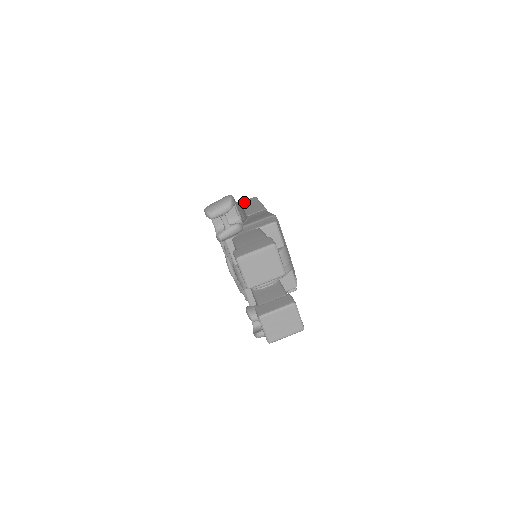
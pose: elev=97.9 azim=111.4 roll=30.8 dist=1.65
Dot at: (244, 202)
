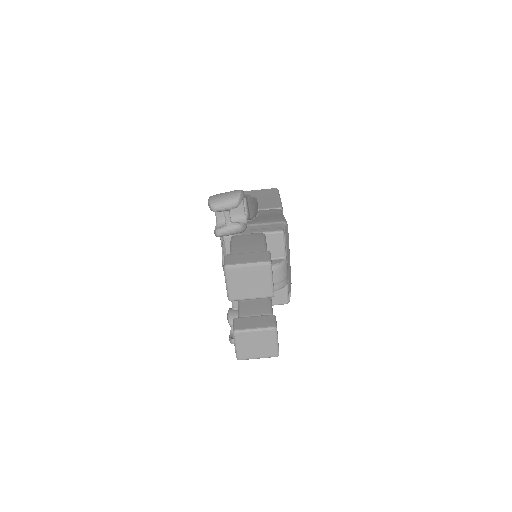
Dot at: (263, 191)
